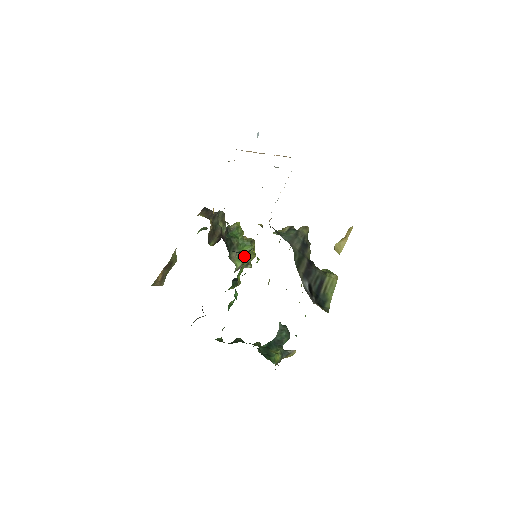
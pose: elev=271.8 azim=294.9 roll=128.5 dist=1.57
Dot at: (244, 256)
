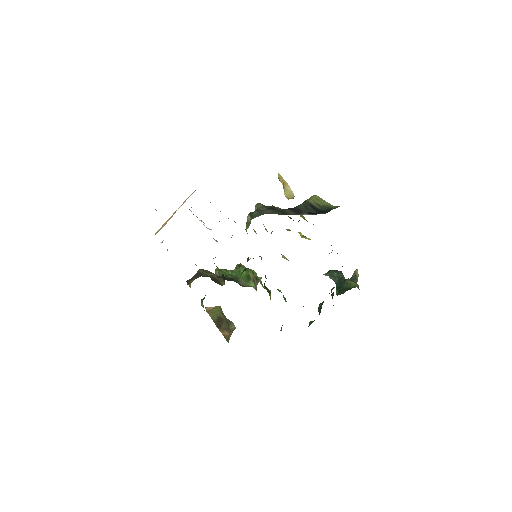
Dot at: occluded
